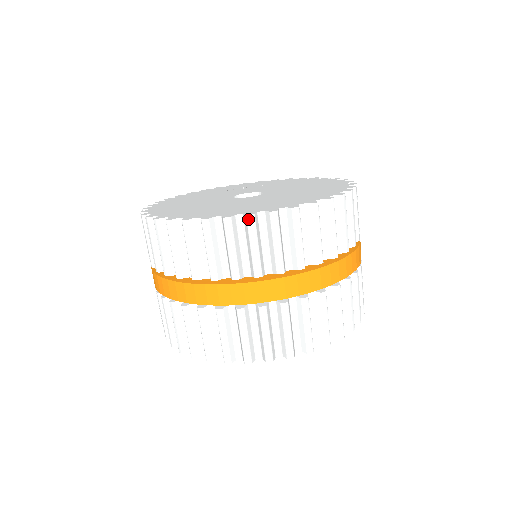
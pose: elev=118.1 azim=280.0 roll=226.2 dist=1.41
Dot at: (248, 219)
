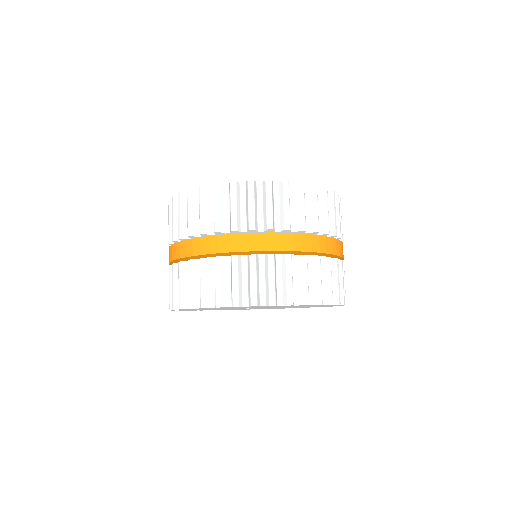
Dot at: (249, 183)
